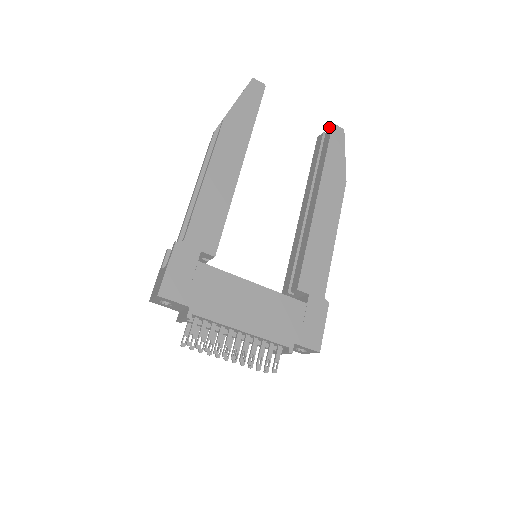
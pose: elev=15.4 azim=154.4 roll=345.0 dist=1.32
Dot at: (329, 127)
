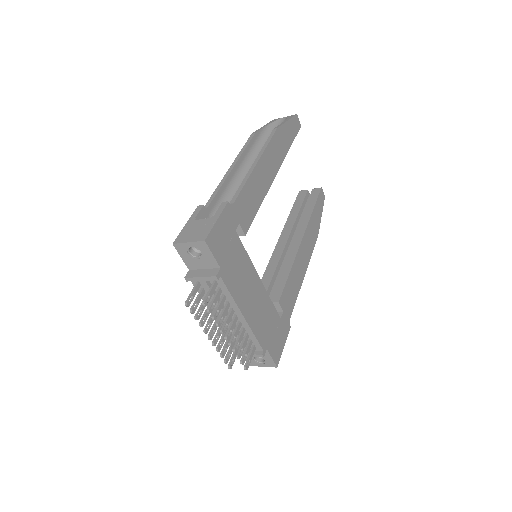
Dot at: (317, 188)
